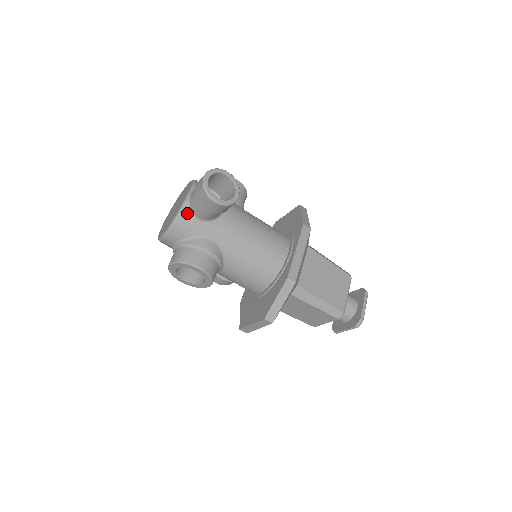
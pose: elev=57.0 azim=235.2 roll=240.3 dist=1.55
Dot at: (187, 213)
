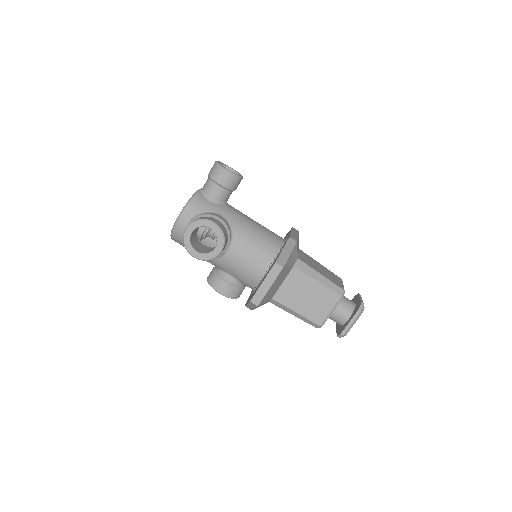
Dot at: (201, 195)
